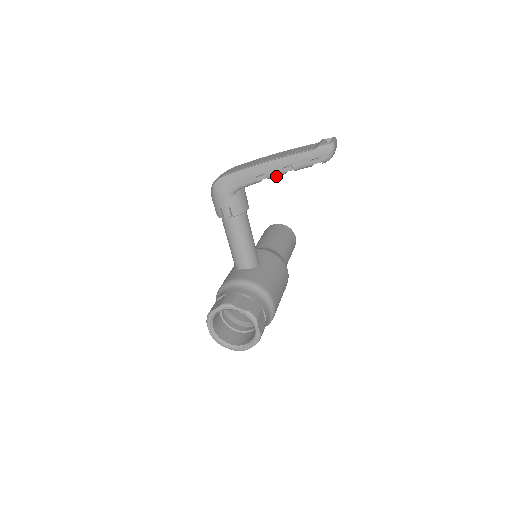
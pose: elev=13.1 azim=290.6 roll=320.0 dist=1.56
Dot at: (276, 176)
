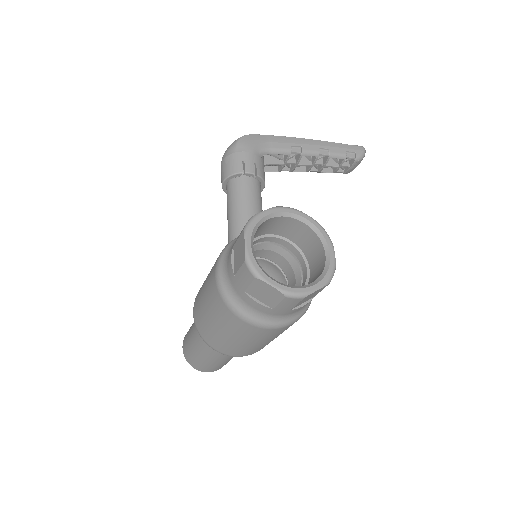
Dot at: (310, 155)
